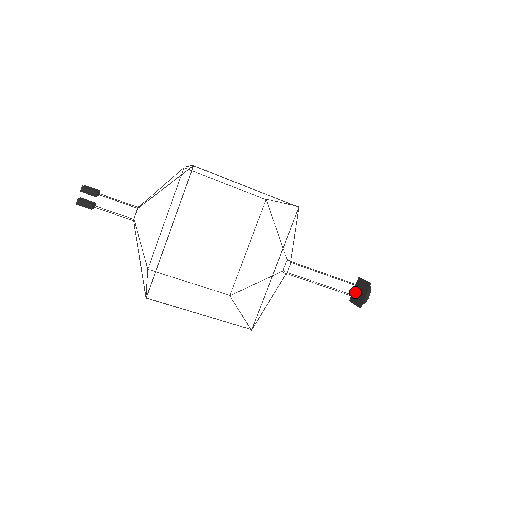
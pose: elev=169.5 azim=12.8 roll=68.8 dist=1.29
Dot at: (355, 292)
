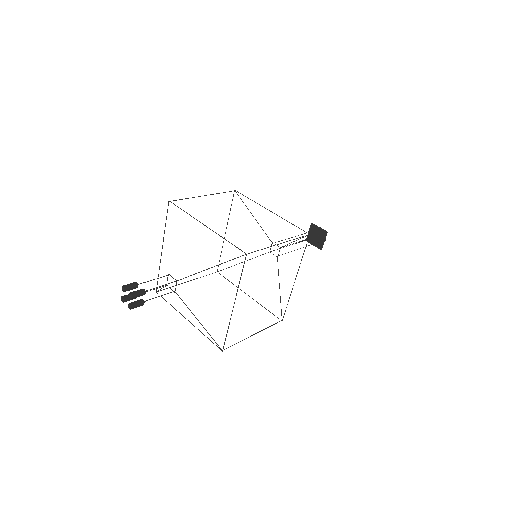
Dot at: (311, 235)
